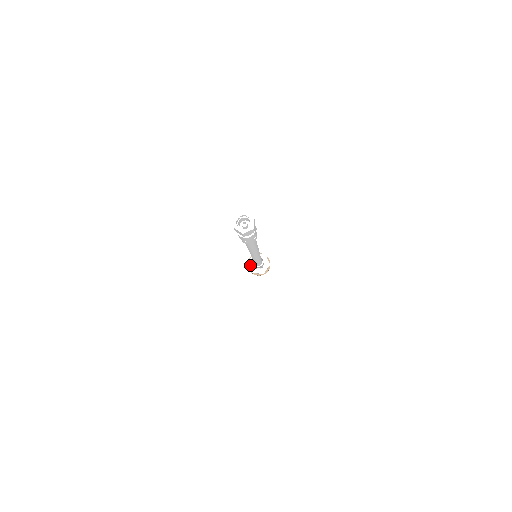
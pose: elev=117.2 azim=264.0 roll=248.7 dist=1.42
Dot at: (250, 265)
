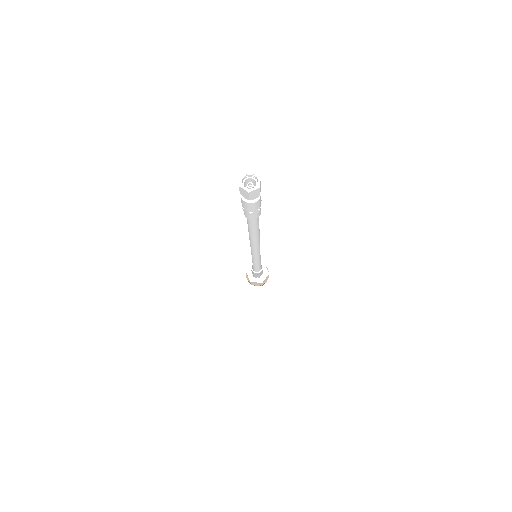
Dot at: (248, 274)
